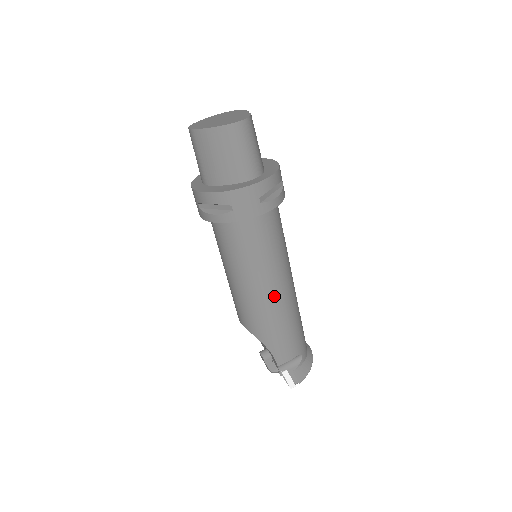
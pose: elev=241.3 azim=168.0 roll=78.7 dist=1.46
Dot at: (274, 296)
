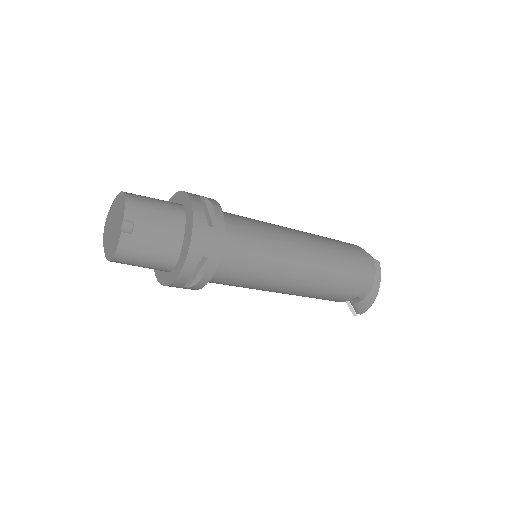
Dot at: (281, 292)
